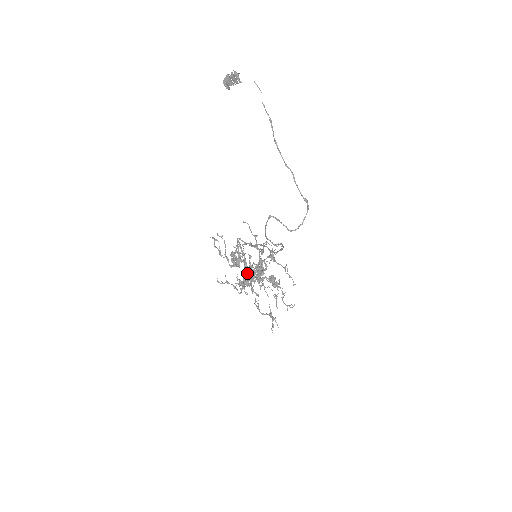
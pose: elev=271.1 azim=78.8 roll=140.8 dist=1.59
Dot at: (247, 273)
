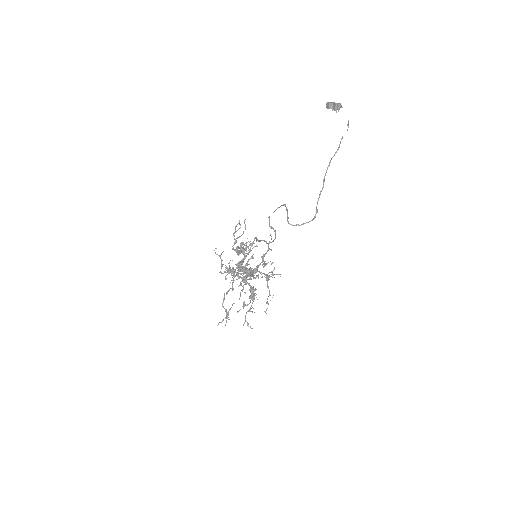
Dot at: (239, 264)
